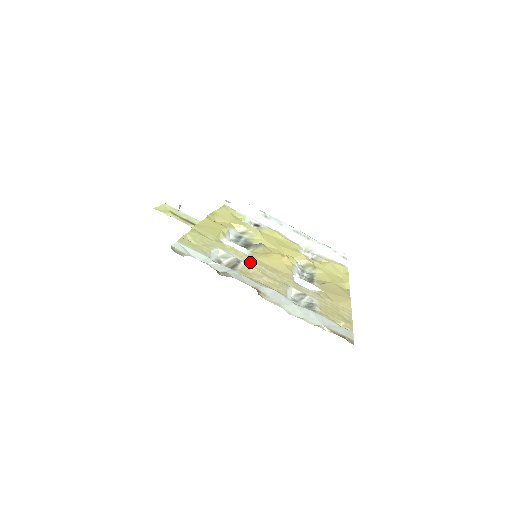
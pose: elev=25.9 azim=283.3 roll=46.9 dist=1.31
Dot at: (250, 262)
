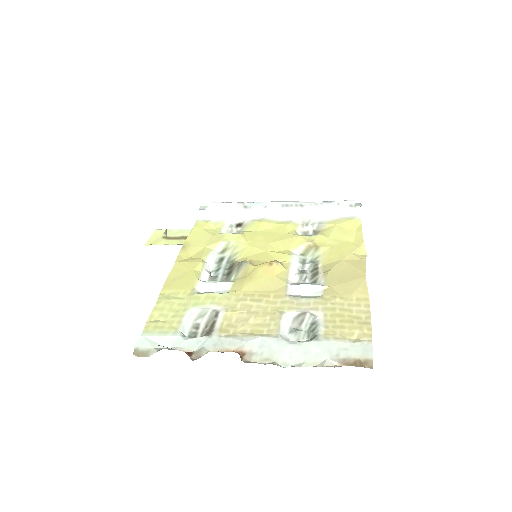
Dot at: (231, 304)
